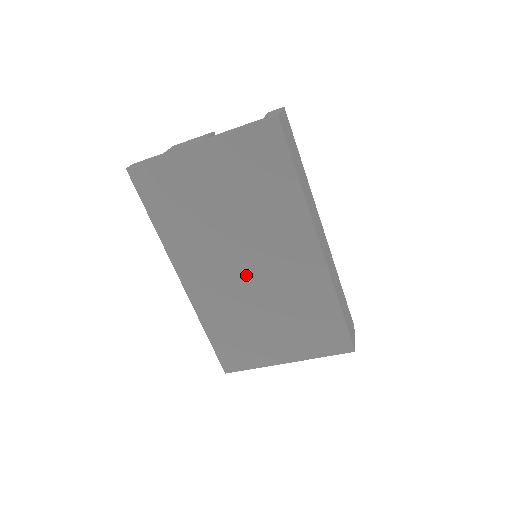
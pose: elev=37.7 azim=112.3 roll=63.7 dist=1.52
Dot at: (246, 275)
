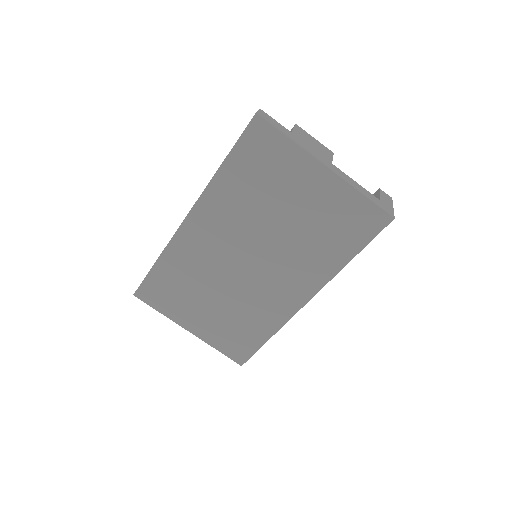
Dot at: (238, 265)
